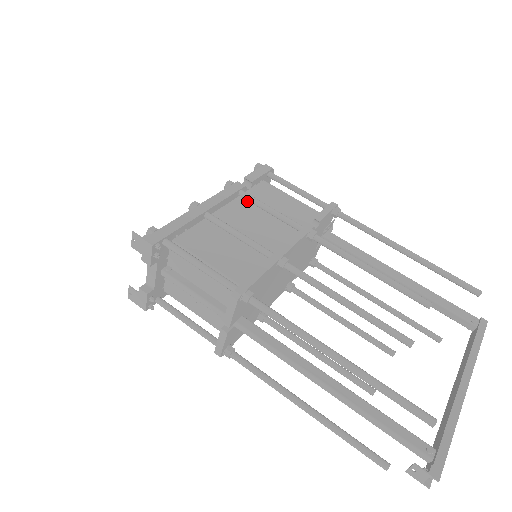
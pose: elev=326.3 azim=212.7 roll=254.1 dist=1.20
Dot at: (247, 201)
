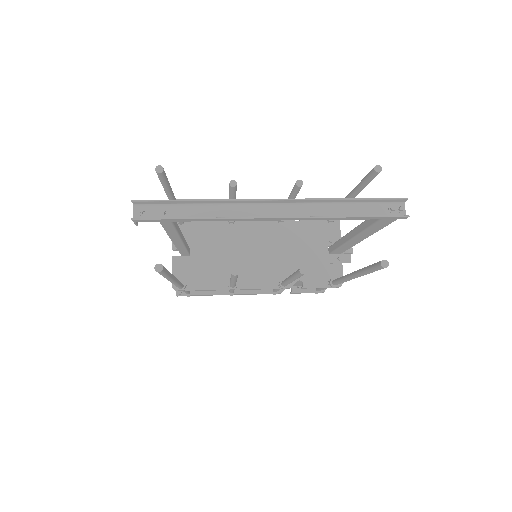
Dot at: occluded
